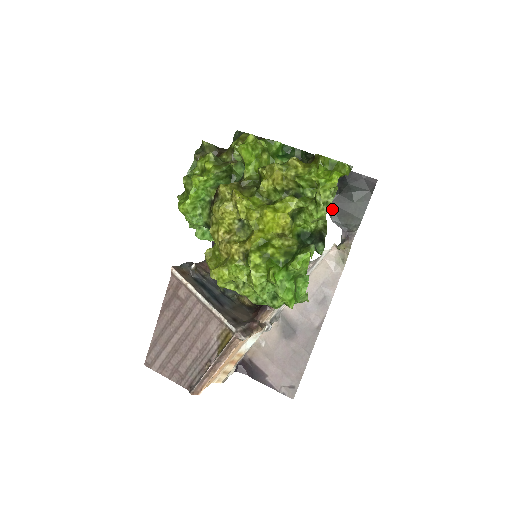
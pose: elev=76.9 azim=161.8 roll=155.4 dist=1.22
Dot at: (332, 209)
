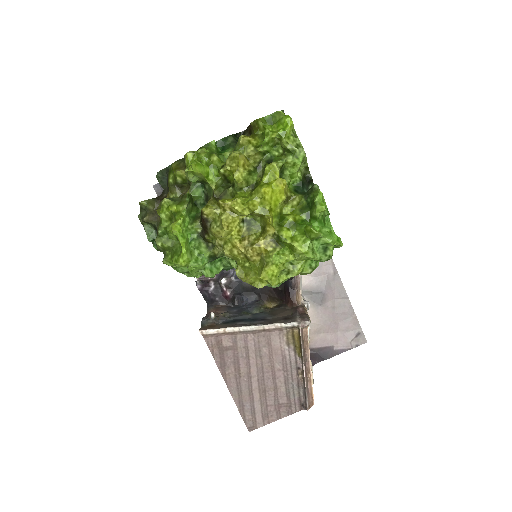
Dot at: occluded
